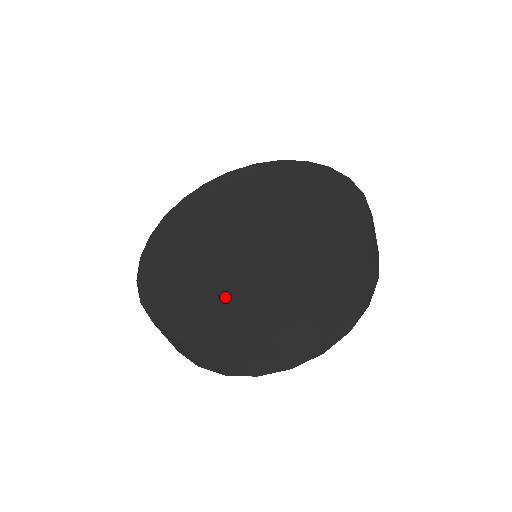
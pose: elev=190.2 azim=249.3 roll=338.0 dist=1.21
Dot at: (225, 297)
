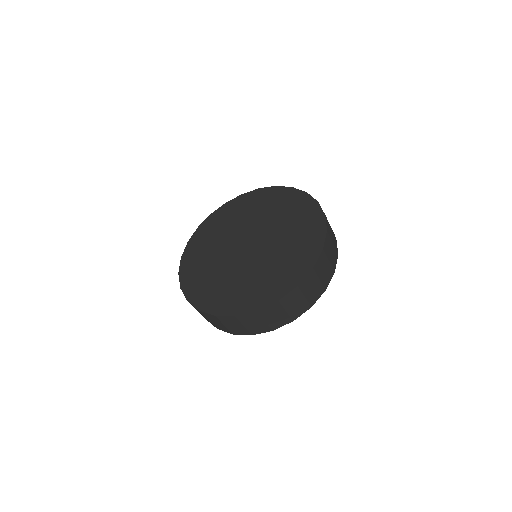
Dot at: (213, 278)
